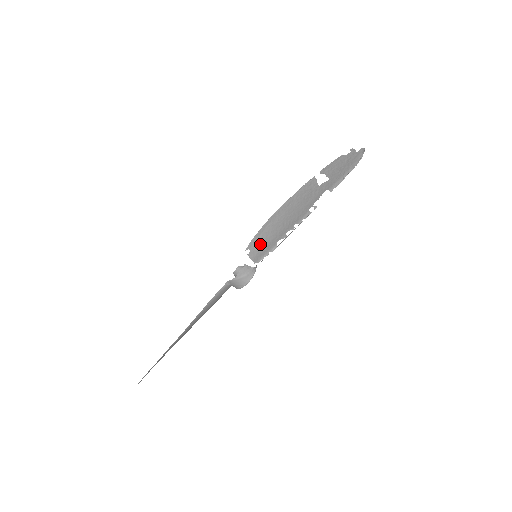
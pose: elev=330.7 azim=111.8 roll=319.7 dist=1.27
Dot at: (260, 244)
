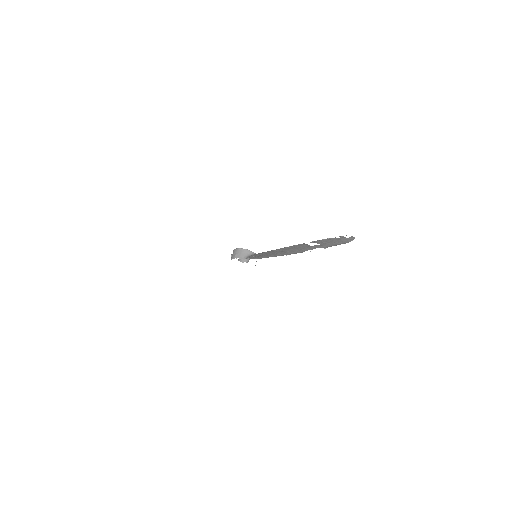
Dot at: occluded
